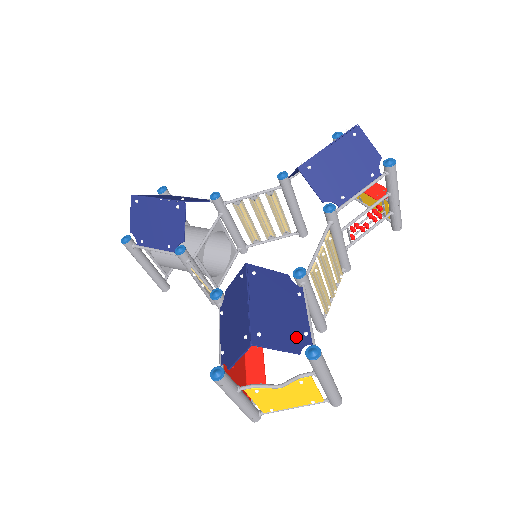
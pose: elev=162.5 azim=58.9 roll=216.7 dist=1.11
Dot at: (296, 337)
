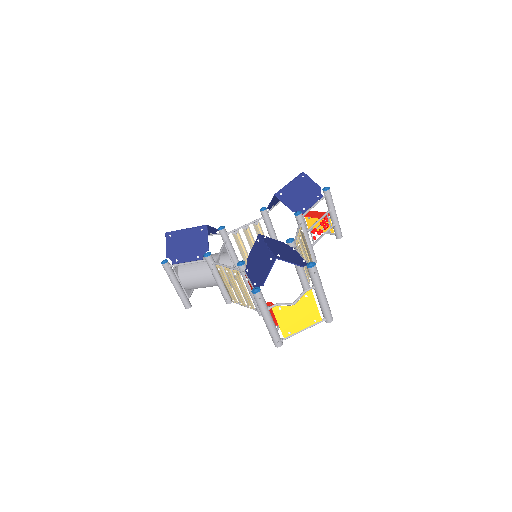
Dot at: (299, 261)
